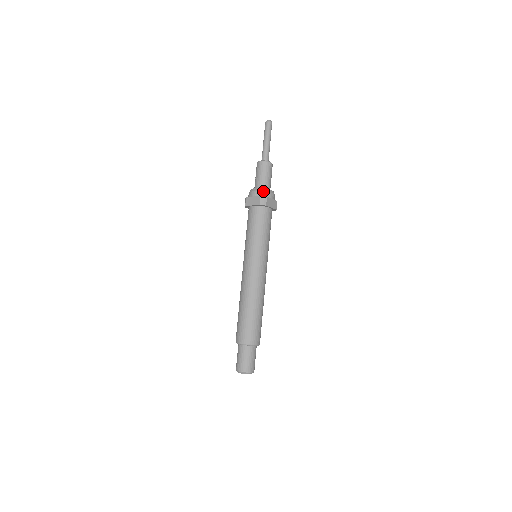
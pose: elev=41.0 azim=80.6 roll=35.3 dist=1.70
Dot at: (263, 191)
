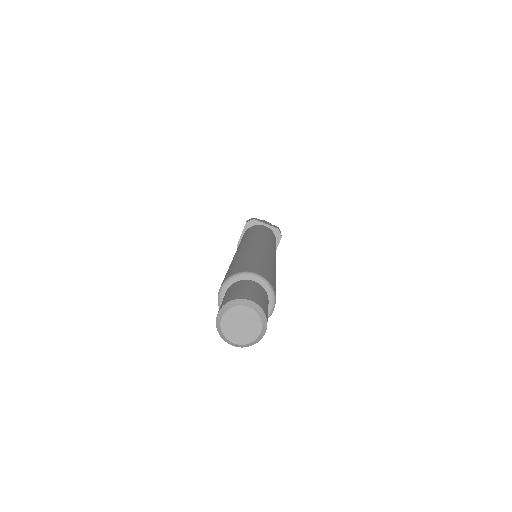
Dot at: occluded
